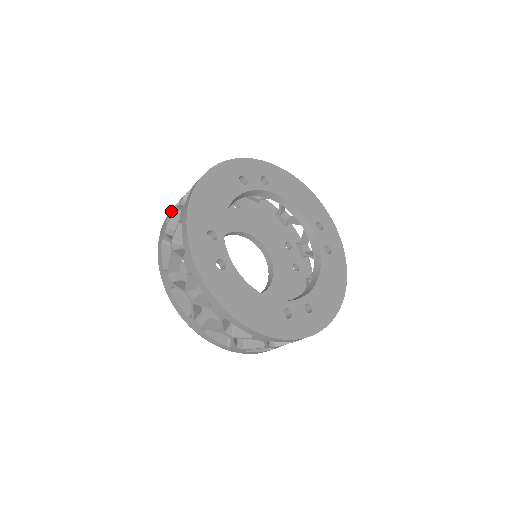
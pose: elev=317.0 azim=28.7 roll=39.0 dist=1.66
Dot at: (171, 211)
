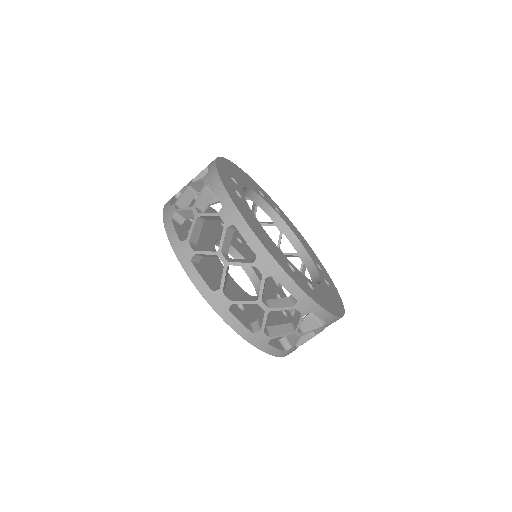
Dot at: occluded
